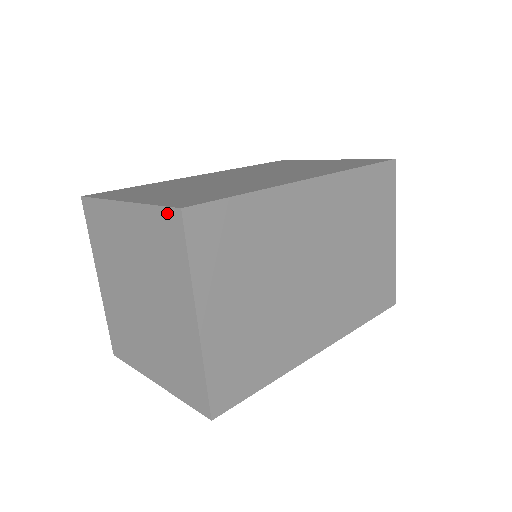
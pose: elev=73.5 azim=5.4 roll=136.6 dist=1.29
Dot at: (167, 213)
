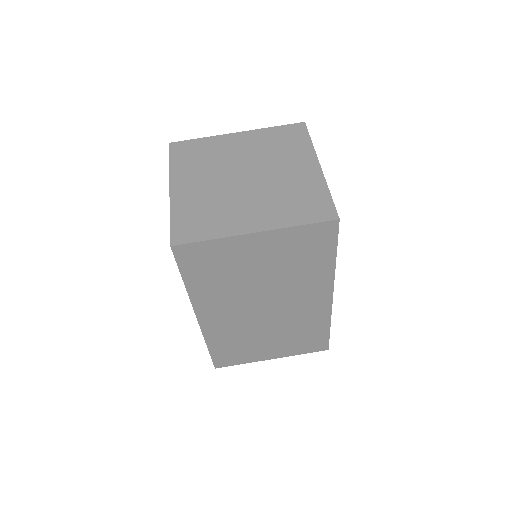
Dot at: (291, 126)
